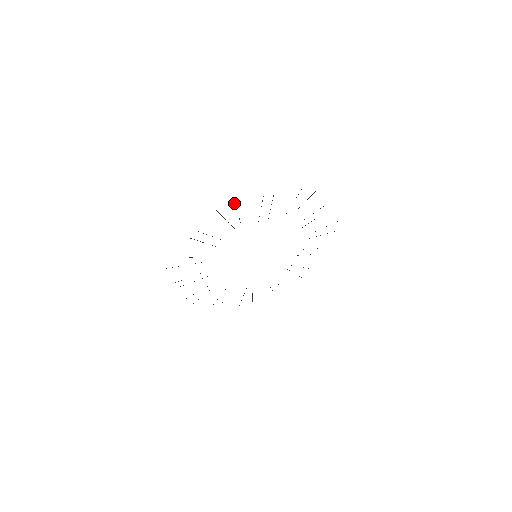
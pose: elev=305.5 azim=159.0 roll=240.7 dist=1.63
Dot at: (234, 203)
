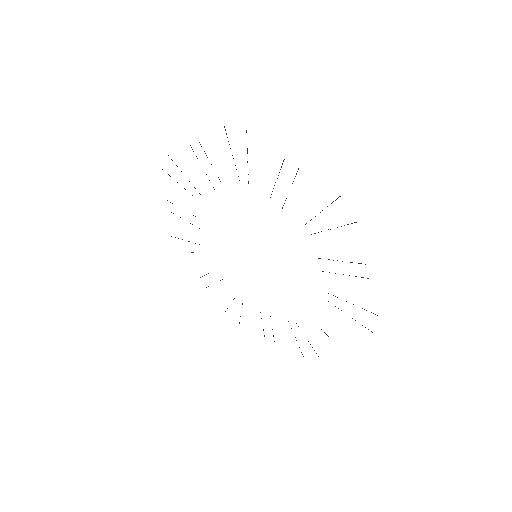
Dot at: occluded
